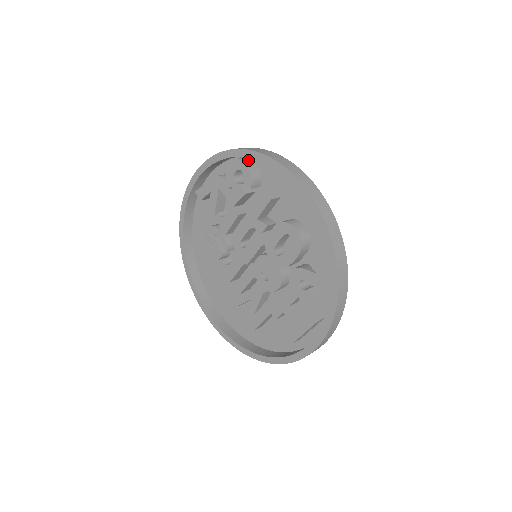
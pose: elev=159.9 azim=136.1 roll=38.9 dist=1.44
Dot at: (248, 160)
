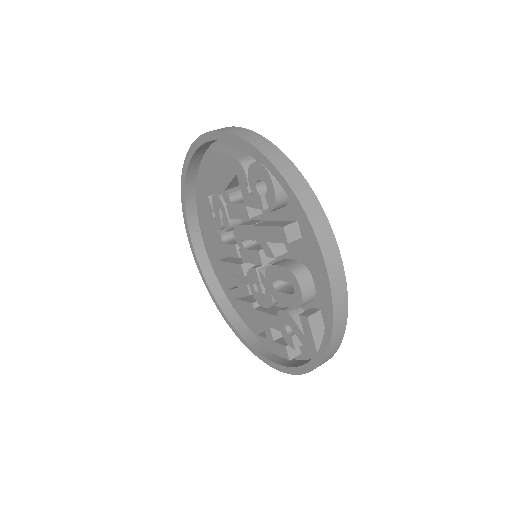
Dot at: occluded
